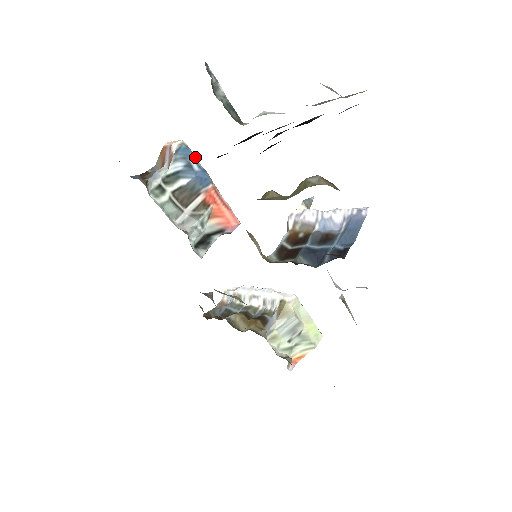
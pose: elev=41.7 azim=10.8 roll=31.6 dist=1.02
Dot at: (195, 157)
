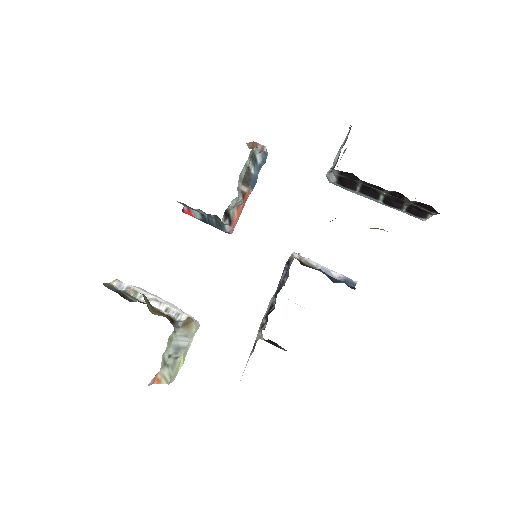
Dot at: occluded
